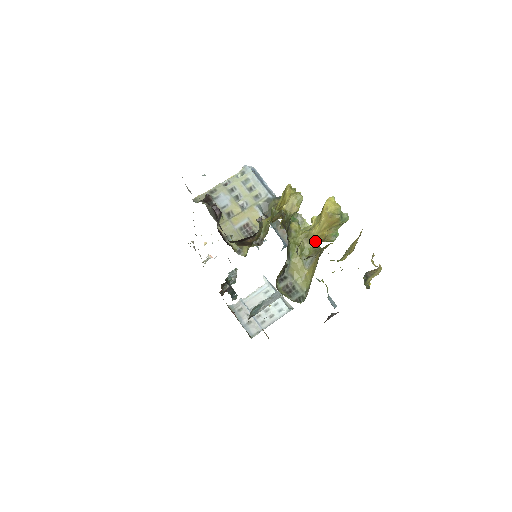
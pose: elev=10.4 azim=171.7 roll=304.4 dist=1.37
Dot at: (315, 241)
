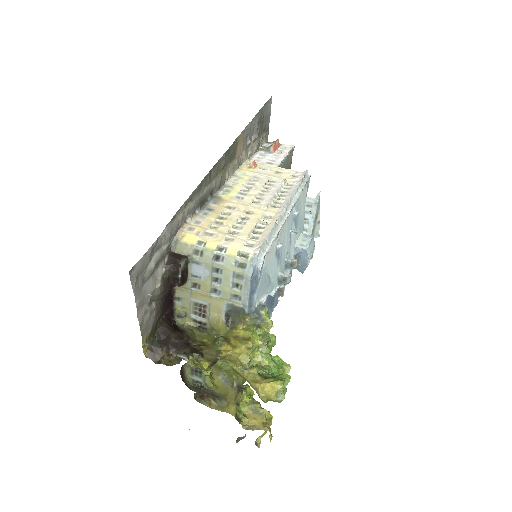
Dot at: (242, 377)
